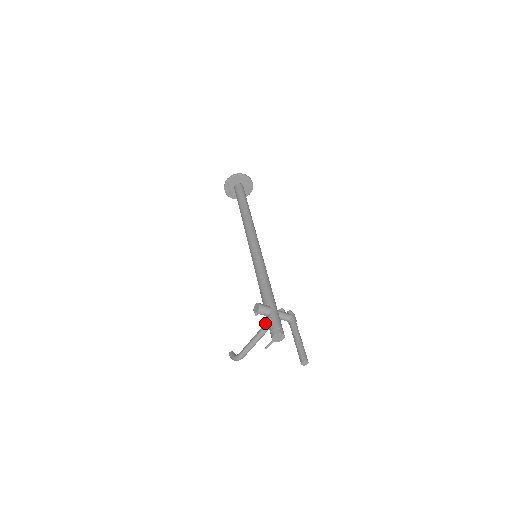
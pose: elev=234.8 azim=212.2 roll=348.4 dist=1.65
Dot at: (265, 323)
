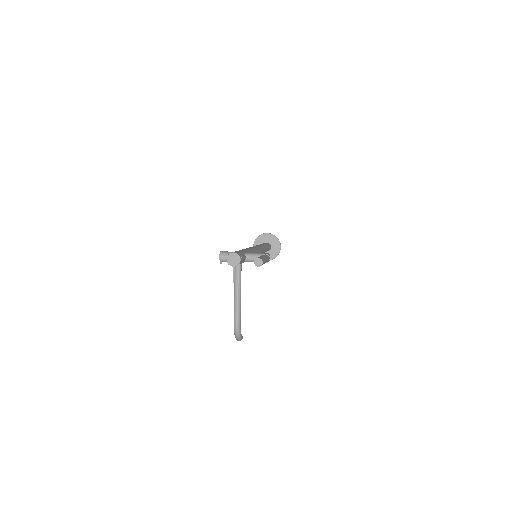
Dot at: (235, 268)
